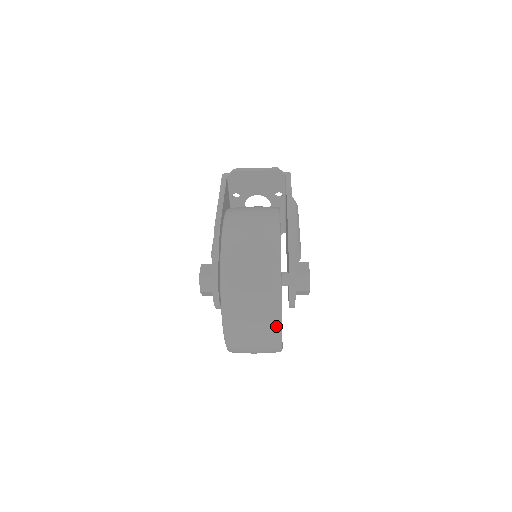
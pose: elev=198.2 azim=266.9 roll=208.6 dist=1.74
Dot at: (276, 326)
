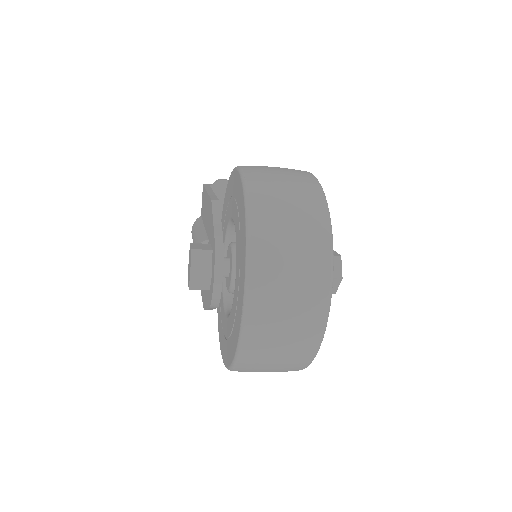
Dot at: (325, 282)
